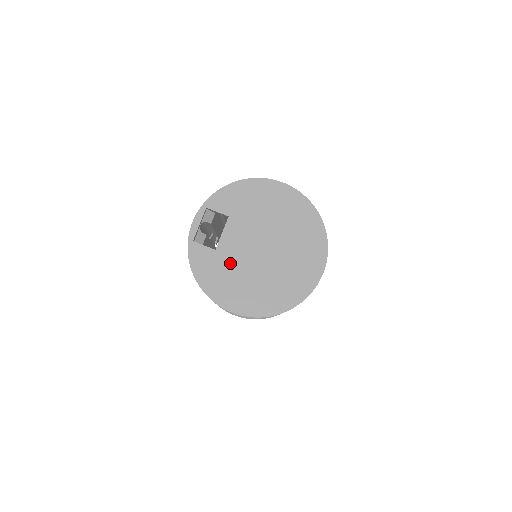
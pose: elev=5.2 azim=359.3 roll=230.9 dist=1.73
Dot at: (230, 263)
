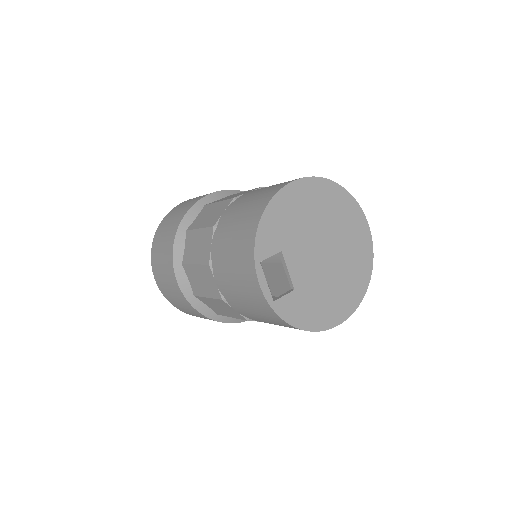
Dot at: (312, 289)
